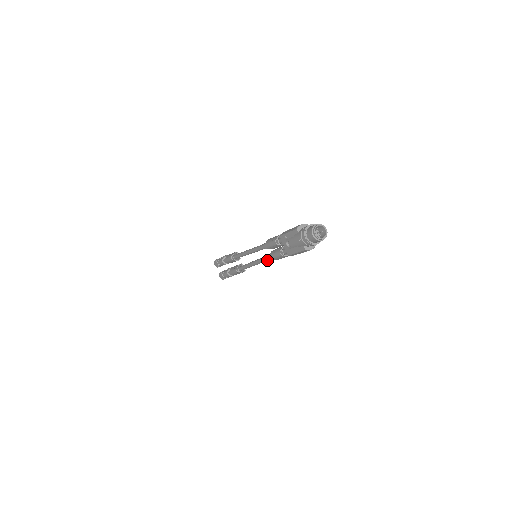
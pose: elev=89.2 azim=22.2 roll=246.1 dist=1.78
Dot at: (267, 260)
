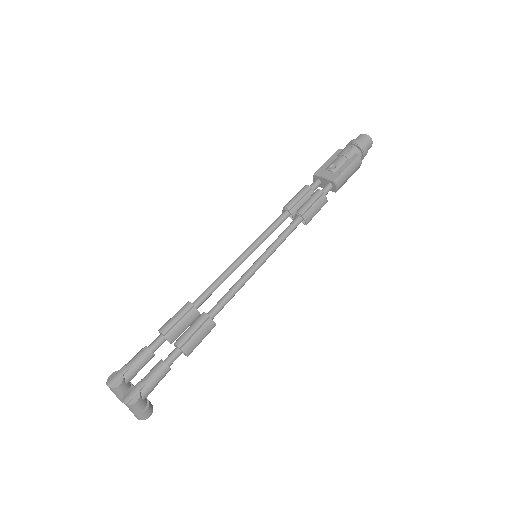
Dot at: (288, 232)
